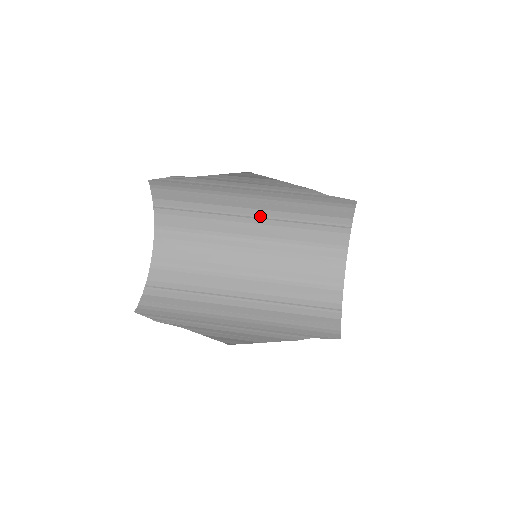
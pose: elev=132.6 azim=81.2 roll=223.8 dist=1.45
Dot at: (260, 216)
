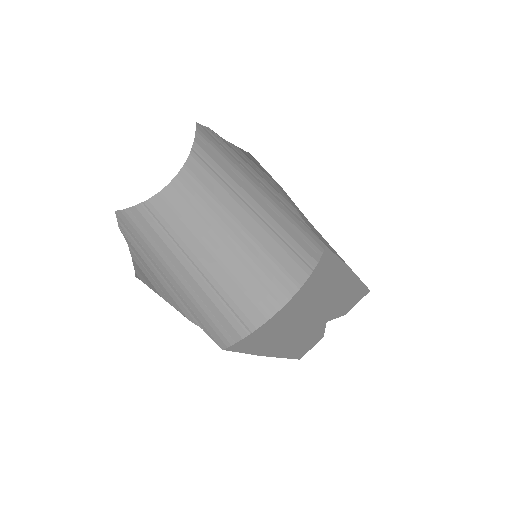
Dot at: (253, 208)
